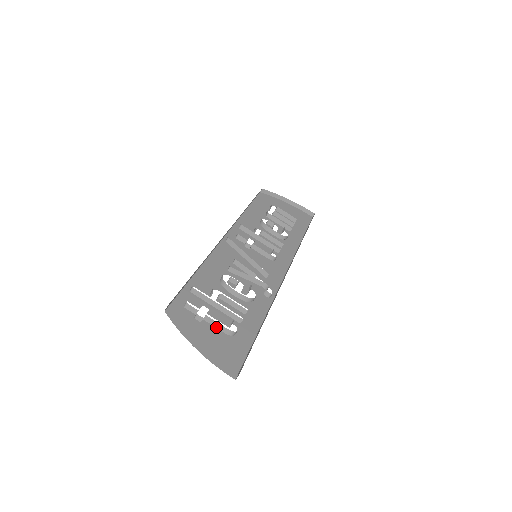
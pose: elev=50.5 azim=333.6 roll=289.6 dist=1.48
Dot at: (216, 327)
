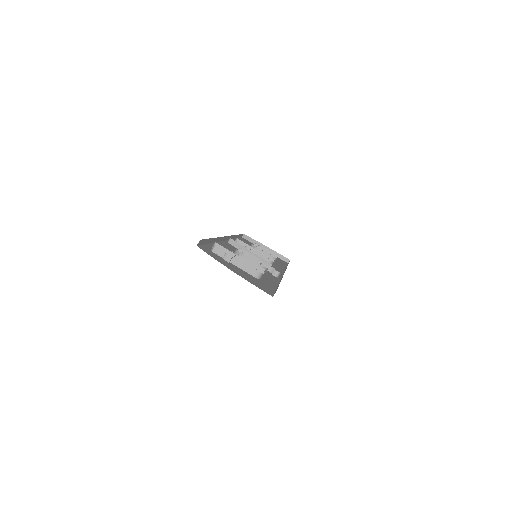
Dot at: (243, 269)
